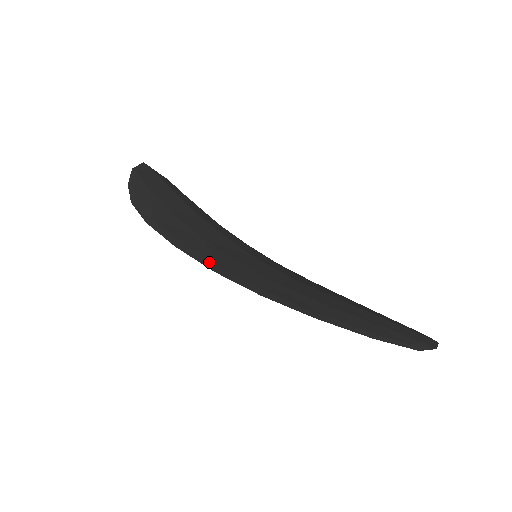
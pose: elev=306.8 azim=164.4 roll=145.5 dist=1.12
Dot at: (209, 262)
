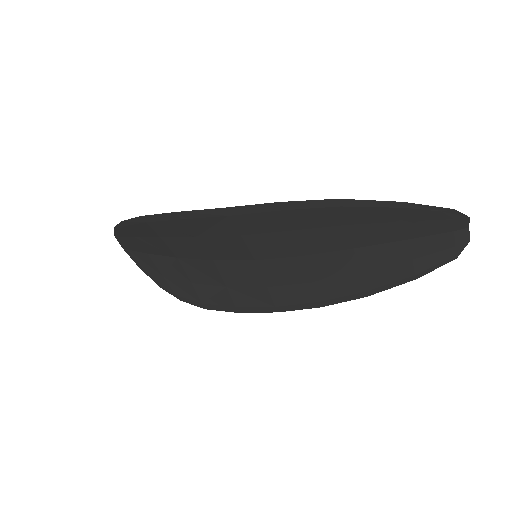
Dot at: (215, 213)
